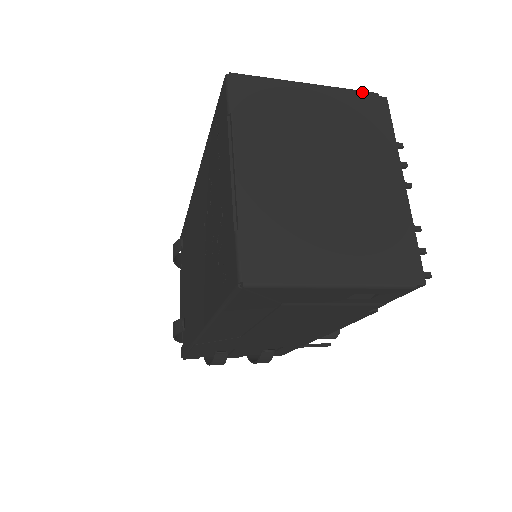
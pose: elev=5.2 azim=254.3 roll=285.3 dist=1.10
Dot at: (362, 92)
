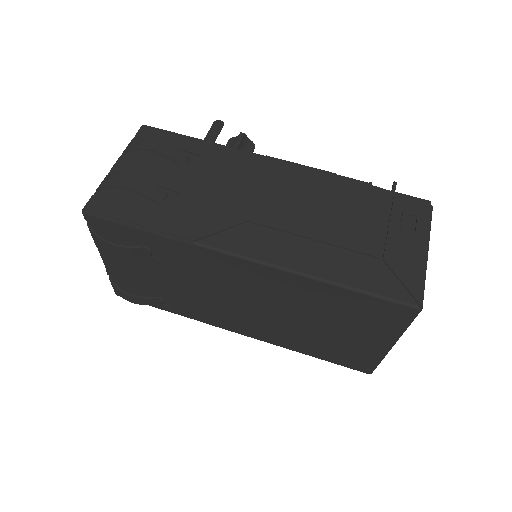
Dot at: occluded
